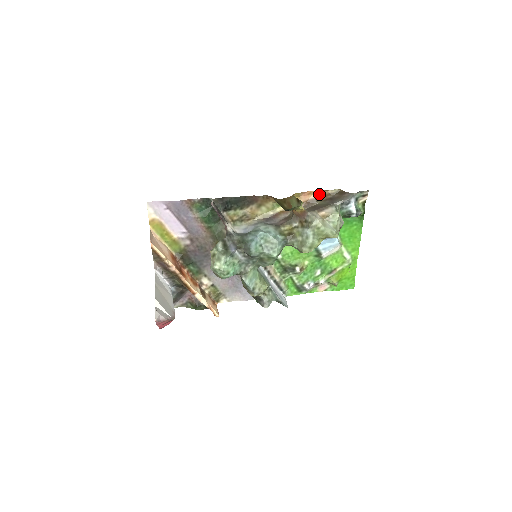
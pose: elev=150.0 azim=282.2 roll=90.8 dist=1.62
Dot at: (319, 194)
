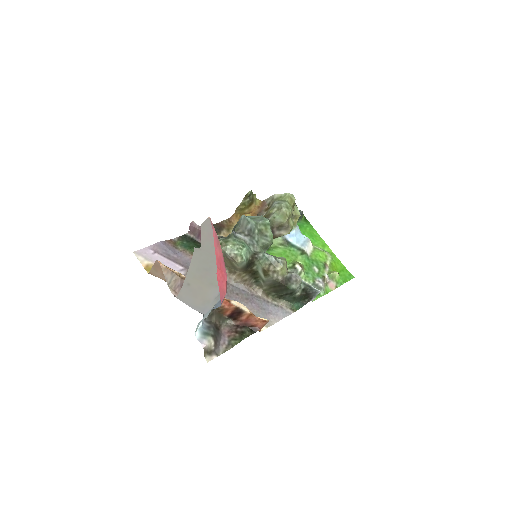
Dot at: occluded
